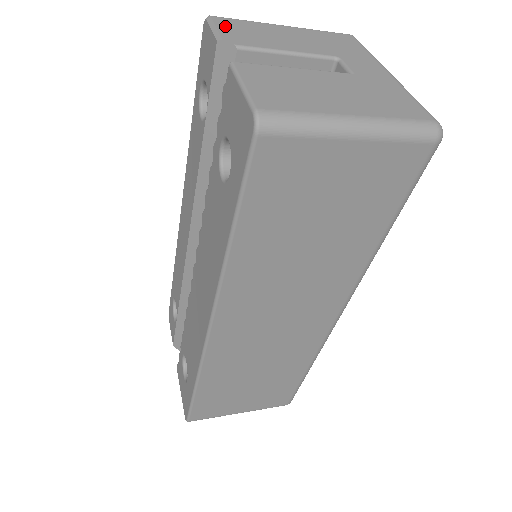
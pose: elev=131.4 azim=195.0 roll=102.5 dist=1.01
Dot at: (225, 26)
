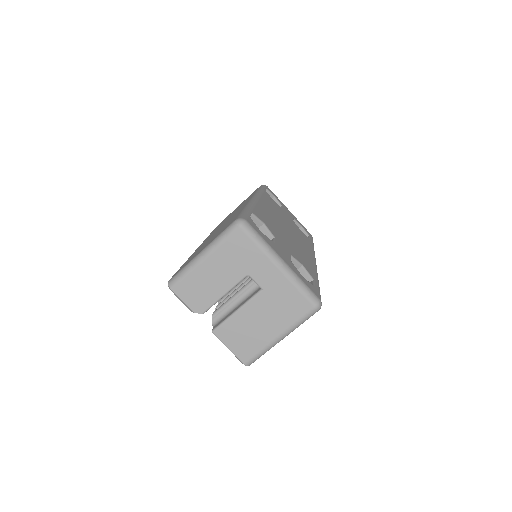
Dot at: (185, 296)
